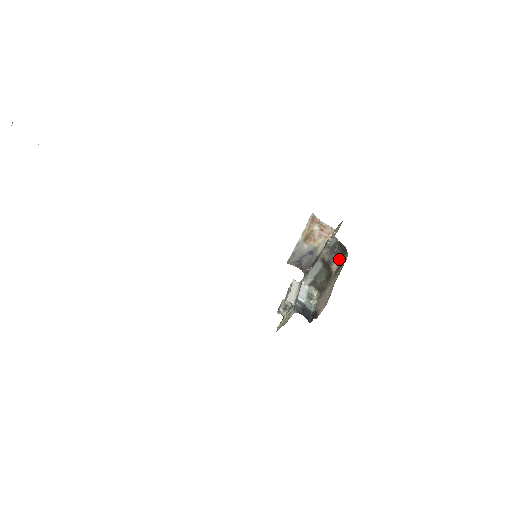
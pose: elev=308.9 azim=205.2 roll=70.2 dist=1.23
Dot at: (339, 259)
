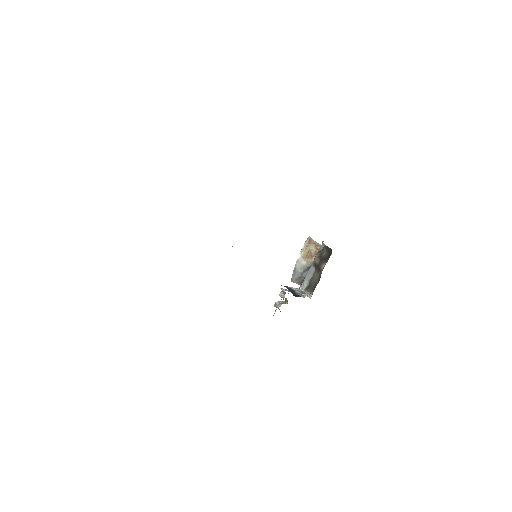
Dot at: (327, 260)
